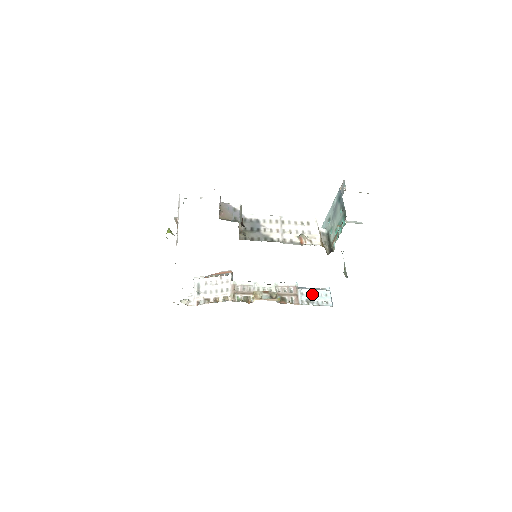
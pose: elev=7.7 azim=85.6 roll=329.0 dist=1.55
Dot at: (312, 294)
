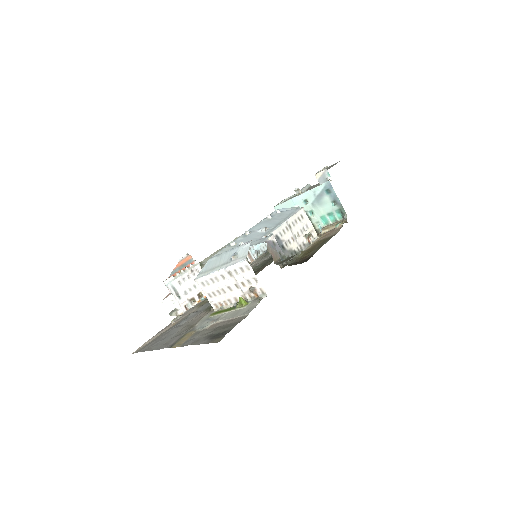
Dot at: occluded
